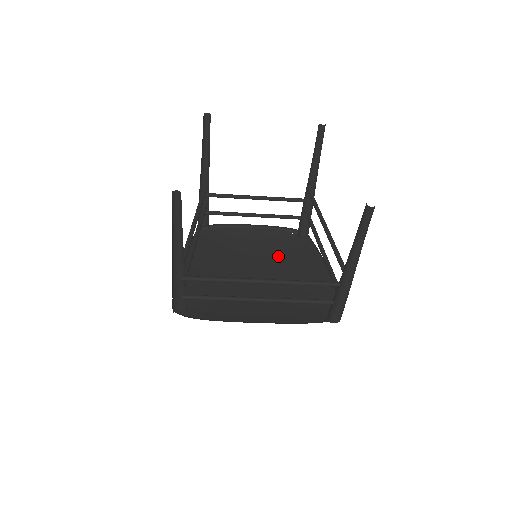
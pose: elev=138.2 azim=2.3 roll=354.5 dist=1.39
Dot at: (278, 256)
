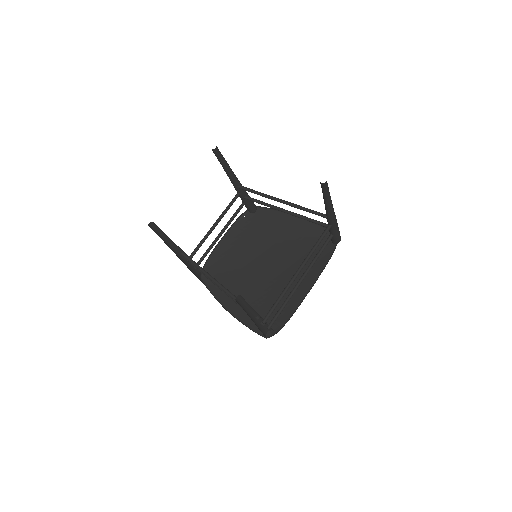
Dot at: (259, 238)
